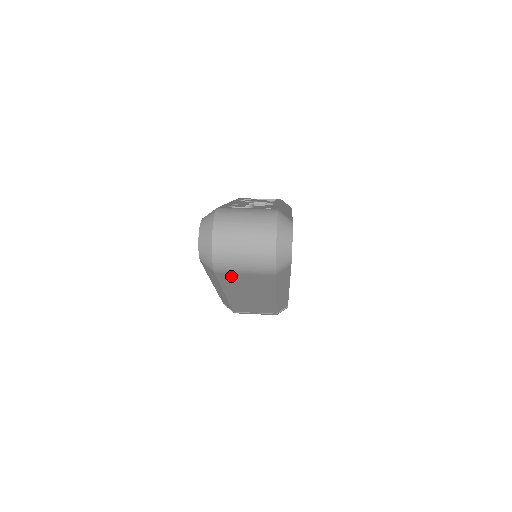
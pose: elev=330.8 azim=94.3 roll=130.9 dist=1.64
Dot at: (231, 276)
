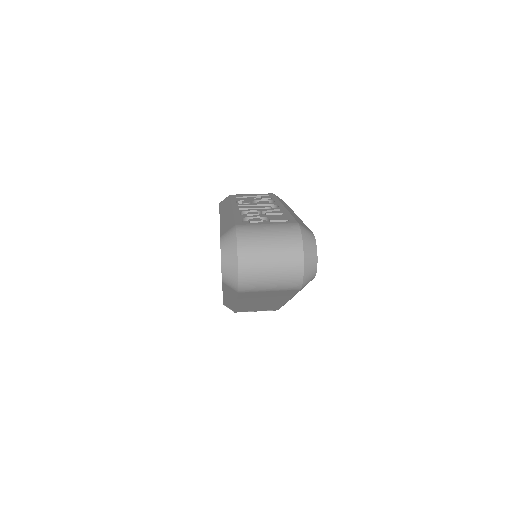
Dot at: (253, 293)
